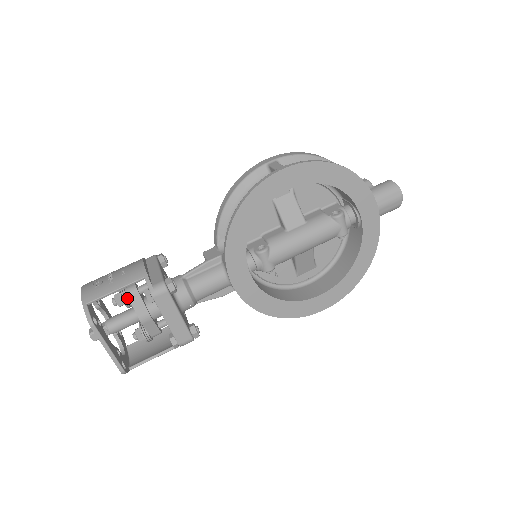
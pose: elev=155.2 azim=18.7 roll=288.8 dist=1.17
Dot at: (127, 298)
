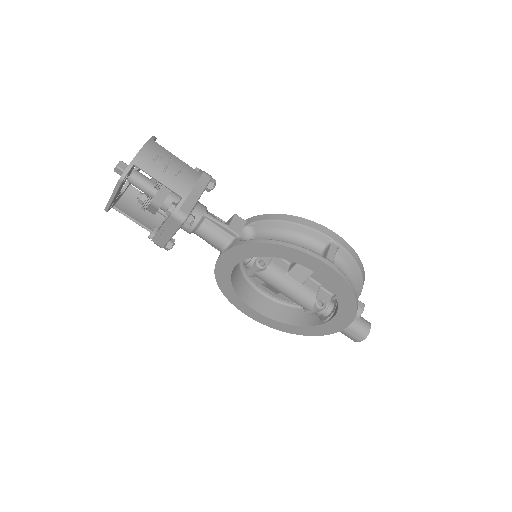
Dot at: (161, 186)
